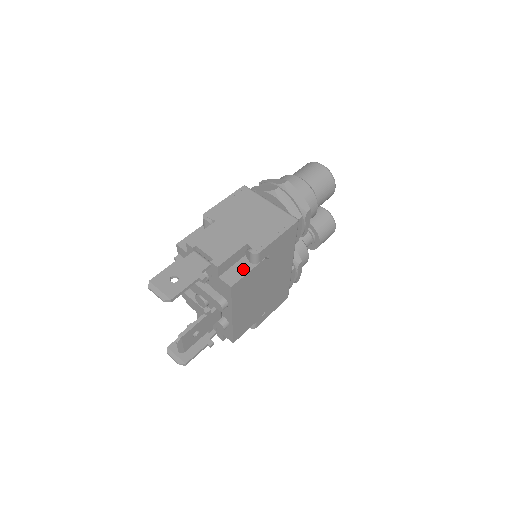
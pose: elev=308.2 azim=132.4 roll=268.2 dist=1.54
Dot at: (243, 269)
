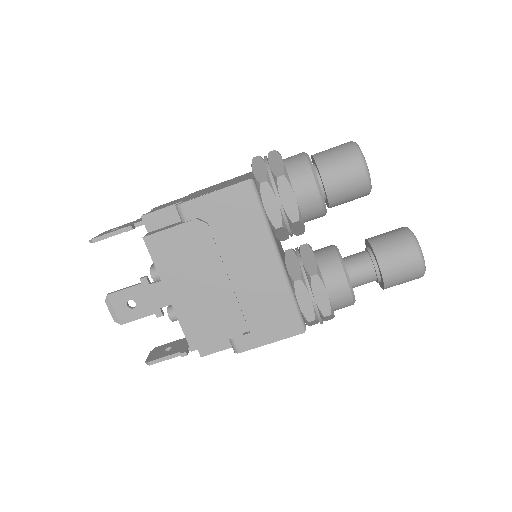
Dot at: (170, 226)
